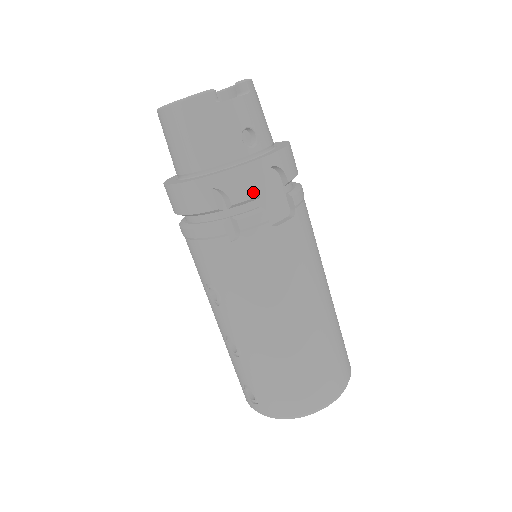
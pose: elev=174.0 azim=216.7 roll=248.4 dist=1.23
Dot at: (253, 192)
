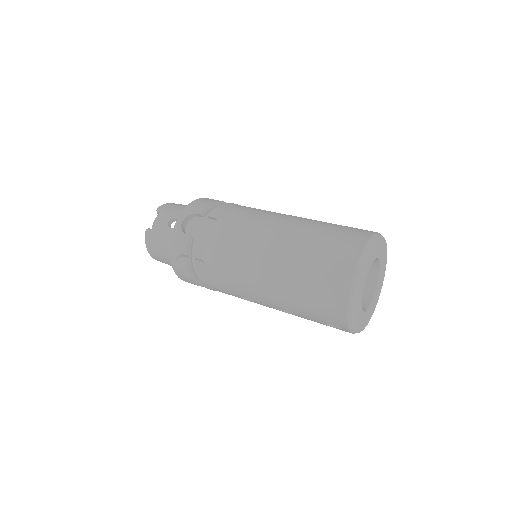
Dot at: (185, 239)
